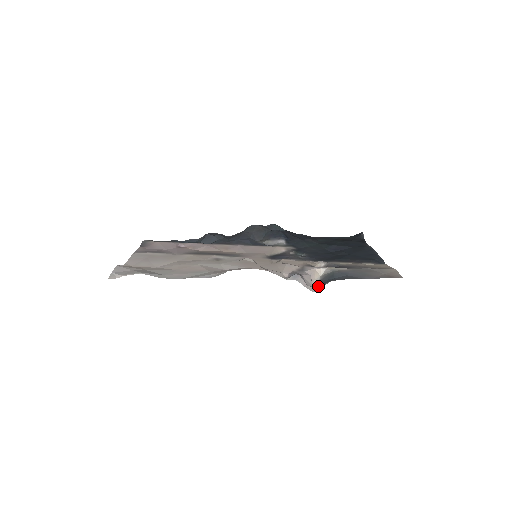
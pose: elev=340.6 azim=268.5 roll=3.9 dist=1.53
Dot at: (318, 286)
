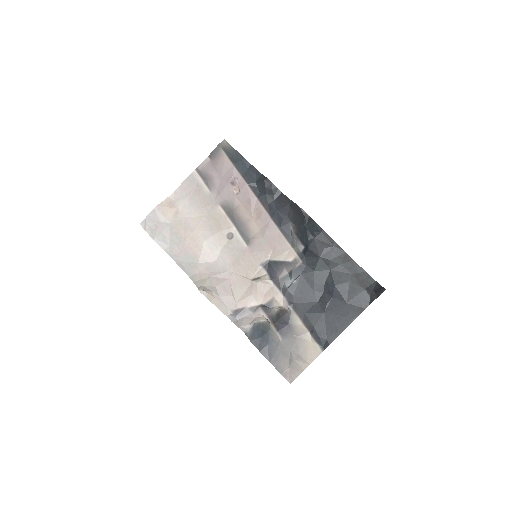
Dot at: (250, 330)
